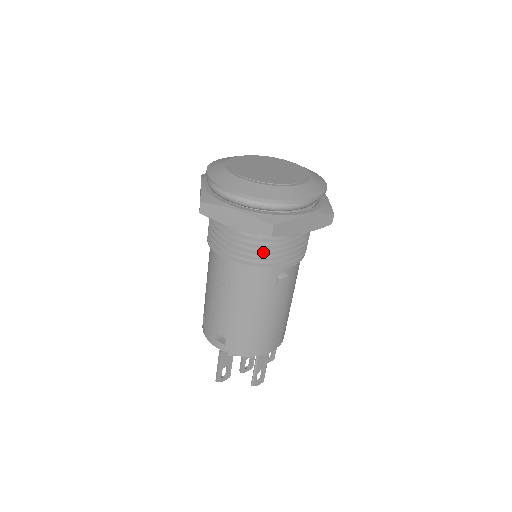
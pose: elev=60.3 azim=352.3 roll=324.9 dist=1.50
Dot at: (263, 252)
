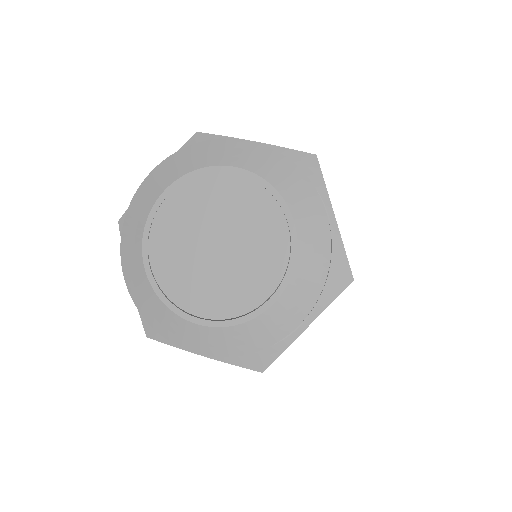
Dot at: occluded
